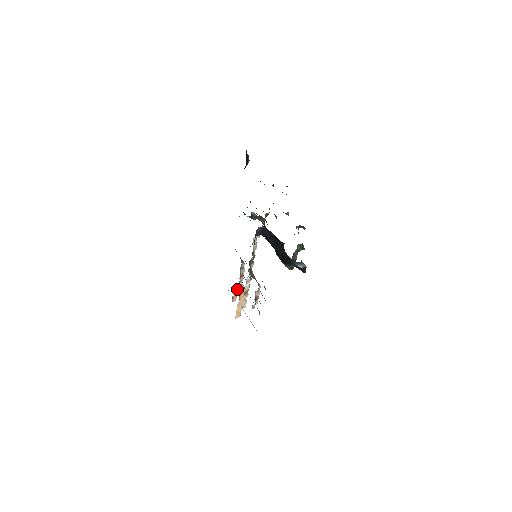
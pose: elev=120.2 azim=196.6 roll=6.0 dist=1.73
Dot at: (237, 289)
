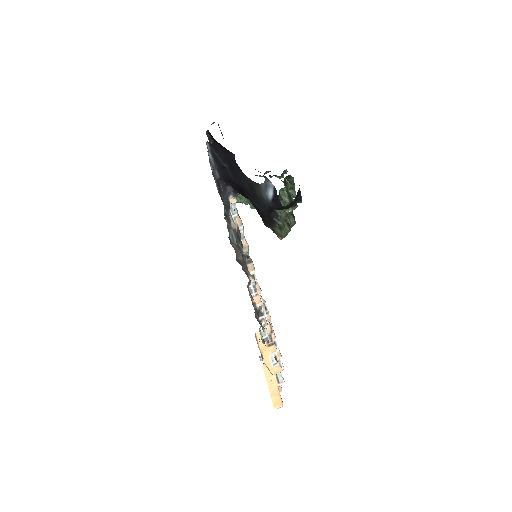
Dot at: occluded
